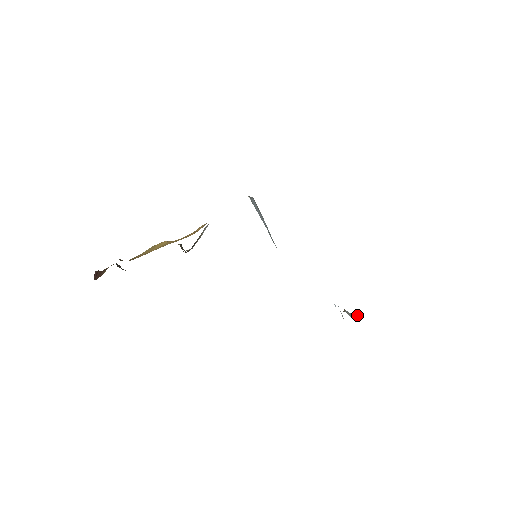
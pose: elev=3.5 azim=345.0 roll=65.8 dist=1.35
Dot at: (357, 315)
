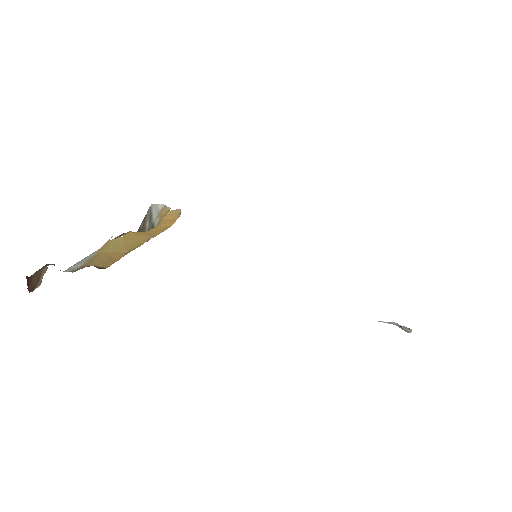
Dot at: (403, 326)
